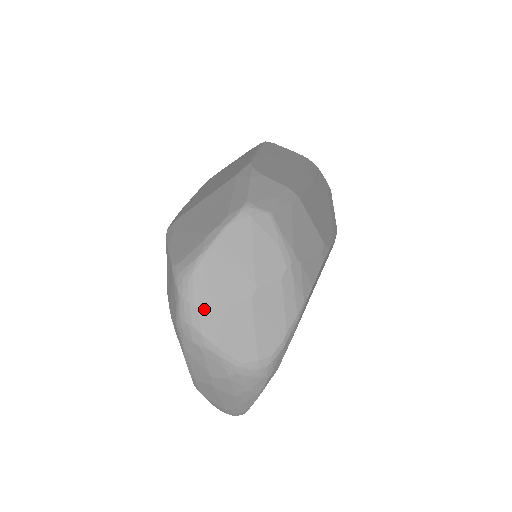
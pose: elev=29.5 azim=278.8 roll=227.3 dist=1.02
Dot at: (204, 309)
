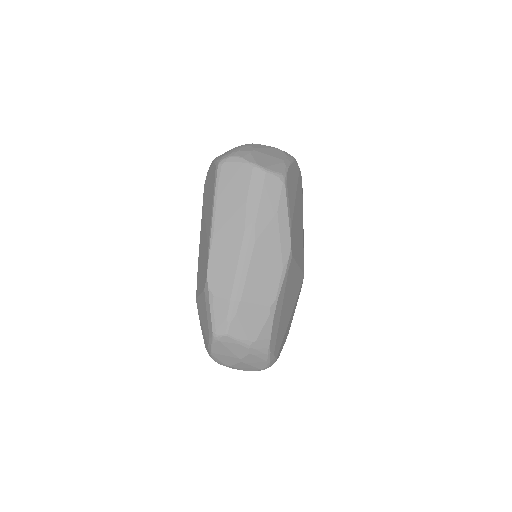
Dot at: (227, 366)
